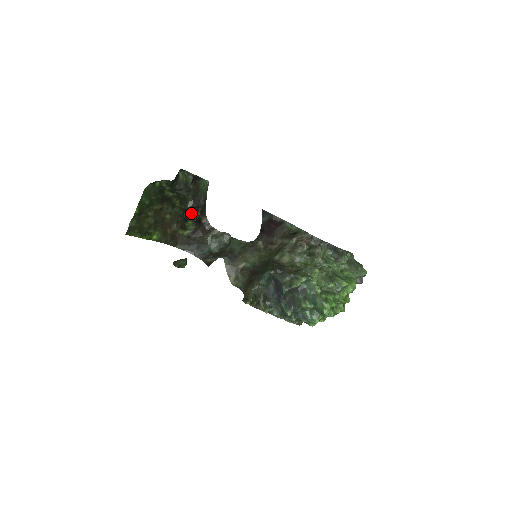
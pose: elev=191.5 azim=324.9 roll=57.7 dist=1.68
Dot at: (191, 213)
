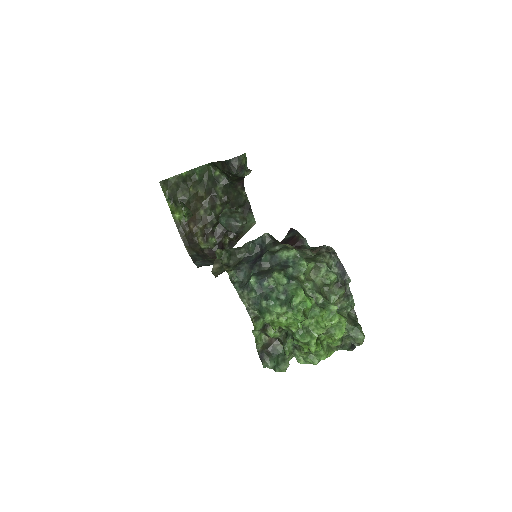
Dot at: (222, 232)
